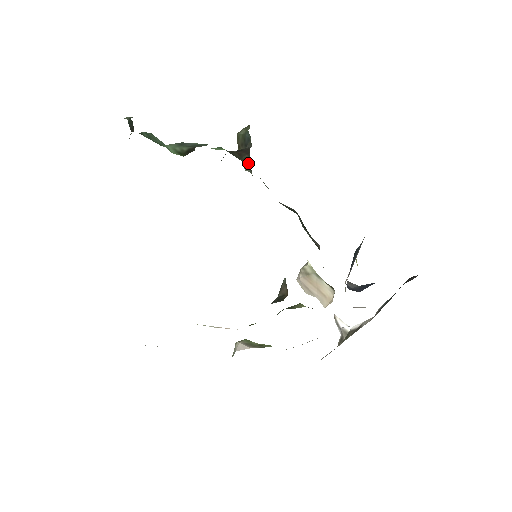
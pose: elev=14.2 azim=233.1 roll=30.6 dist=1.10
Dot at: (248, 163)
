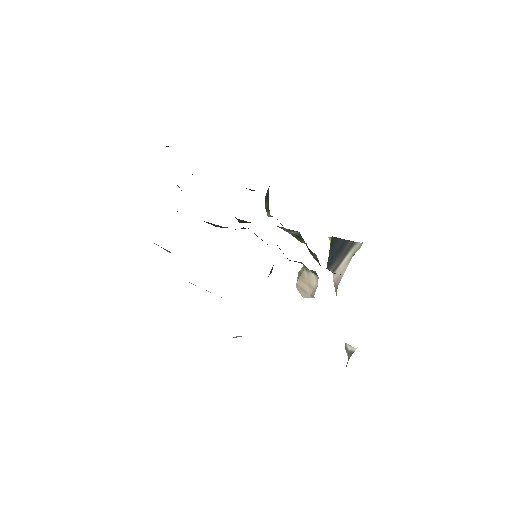
Dot at: occluded
